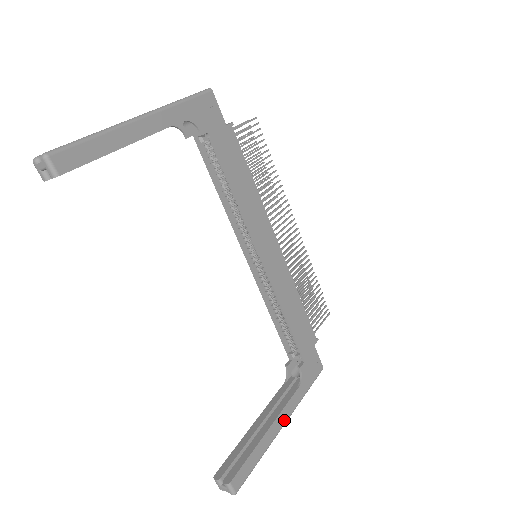
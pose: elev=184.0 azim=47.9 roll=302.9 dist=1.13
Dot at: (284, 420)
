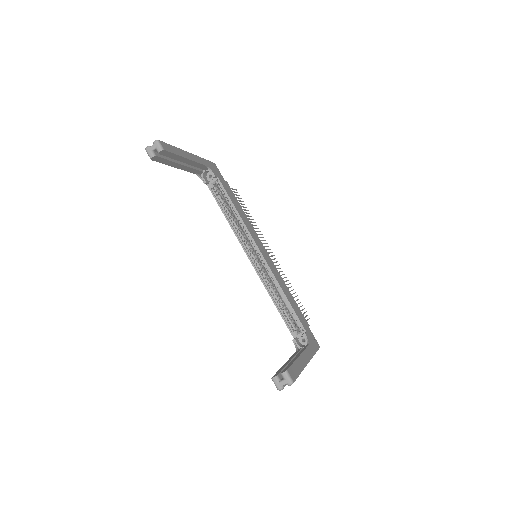
Dot at: (307, 359)
